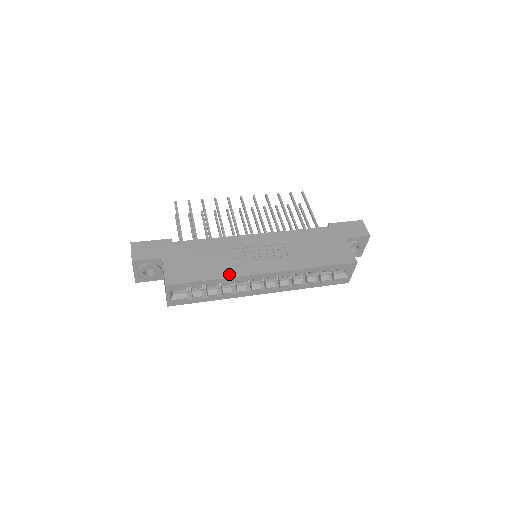
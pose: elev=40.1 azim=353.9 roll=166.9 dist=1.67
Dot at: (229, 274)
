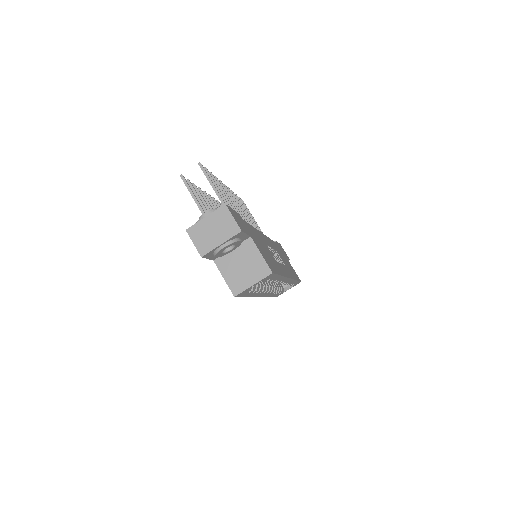
Dot at: (282, 272)
